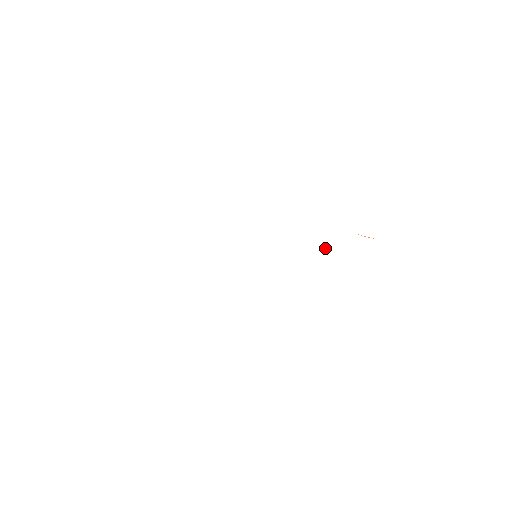
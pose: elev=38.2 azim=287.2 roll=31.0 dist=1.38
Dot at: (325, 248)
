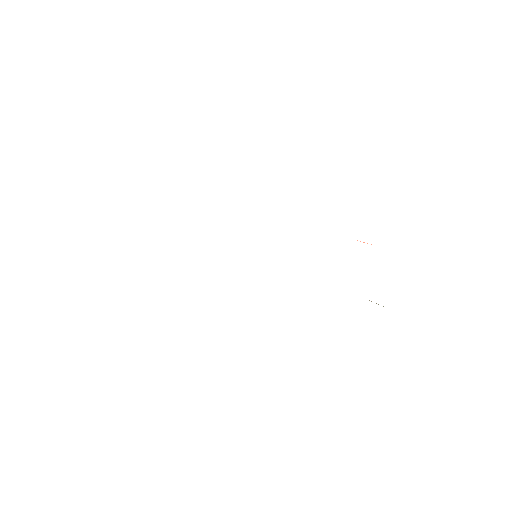
Dot at: occluded
